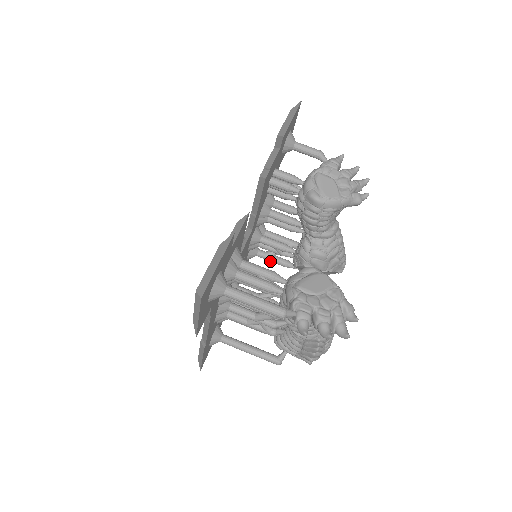
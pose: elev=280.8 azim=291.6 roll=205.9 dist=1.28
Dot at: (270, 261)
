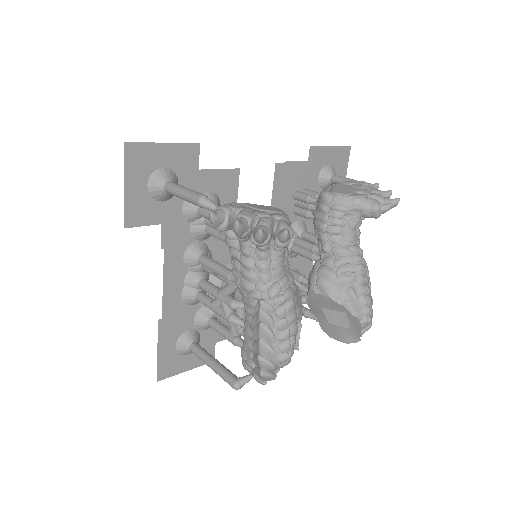
Dot at: occluded
